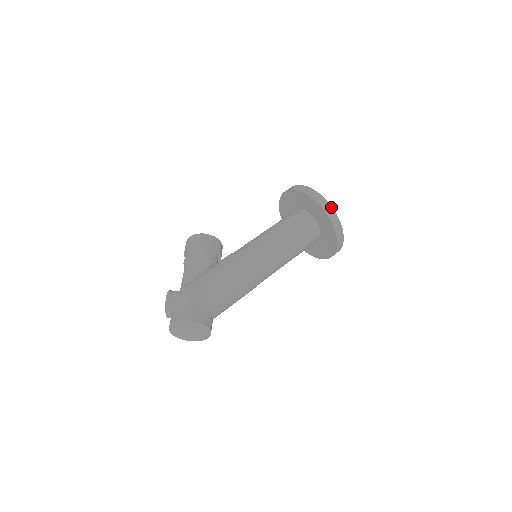
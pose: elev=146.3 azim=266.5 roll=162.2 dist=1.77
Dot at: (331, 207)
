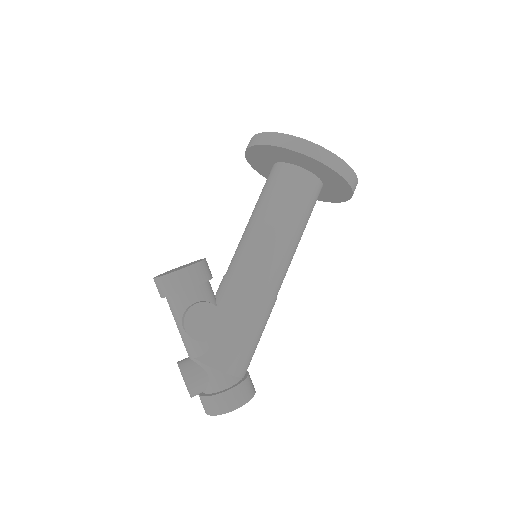
Dot at: (350, 168)
